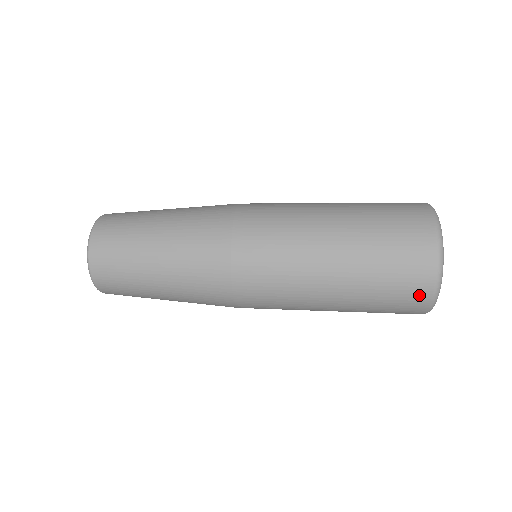
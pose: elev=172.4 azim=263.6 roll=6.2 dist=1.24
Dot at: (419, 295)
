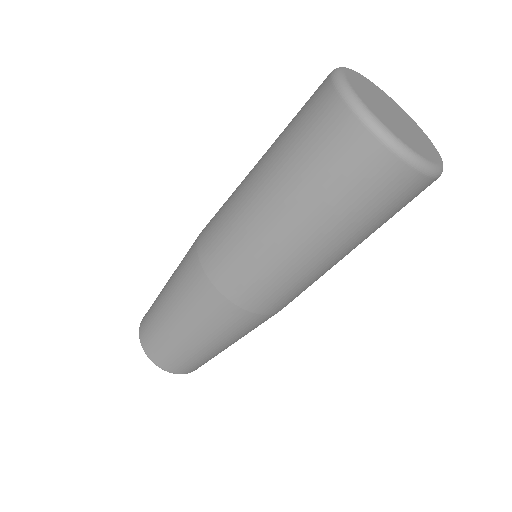
Dot at: (323, 103)
